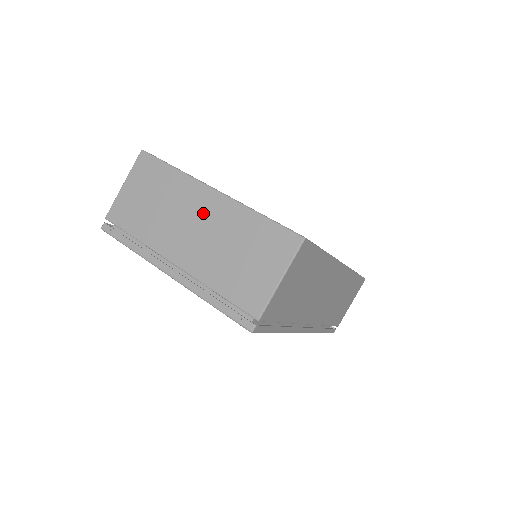
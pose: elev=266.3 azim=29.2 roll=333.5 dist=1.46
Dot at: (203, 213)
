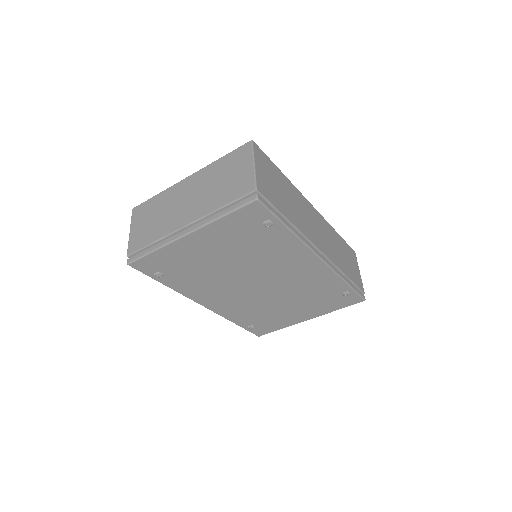
Dot at: (188, 190)
